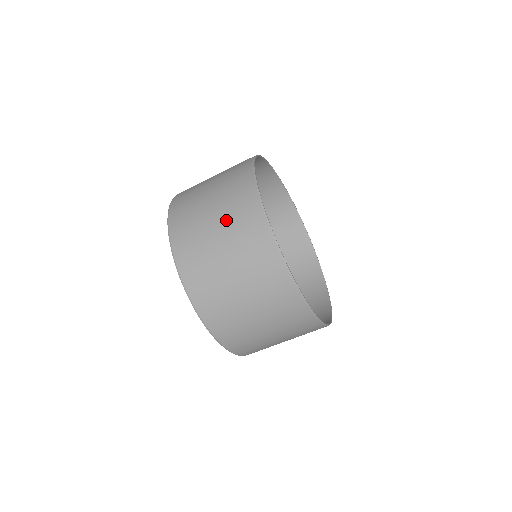
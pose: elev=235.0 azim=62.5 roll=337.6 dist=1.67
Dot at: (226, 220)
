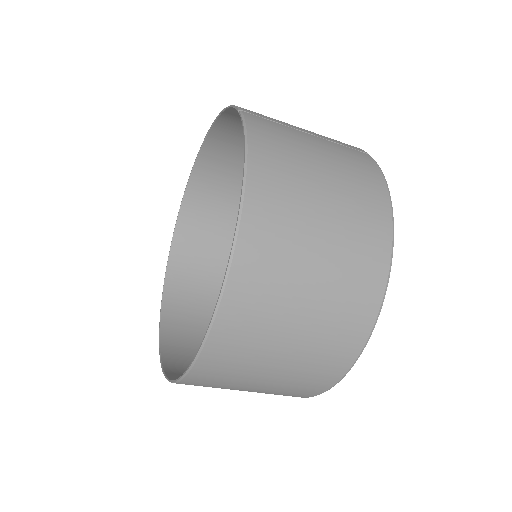
Dot at: (338, 256)
